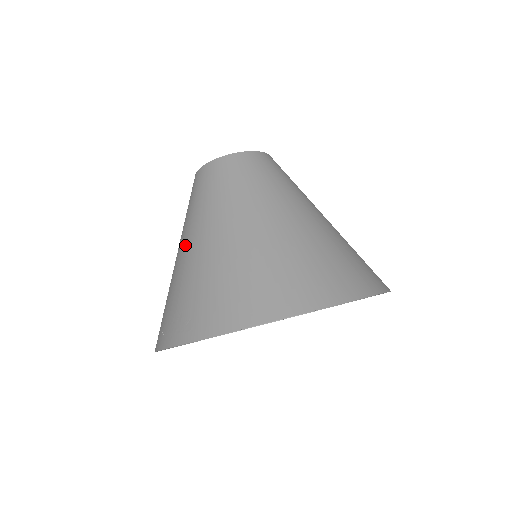
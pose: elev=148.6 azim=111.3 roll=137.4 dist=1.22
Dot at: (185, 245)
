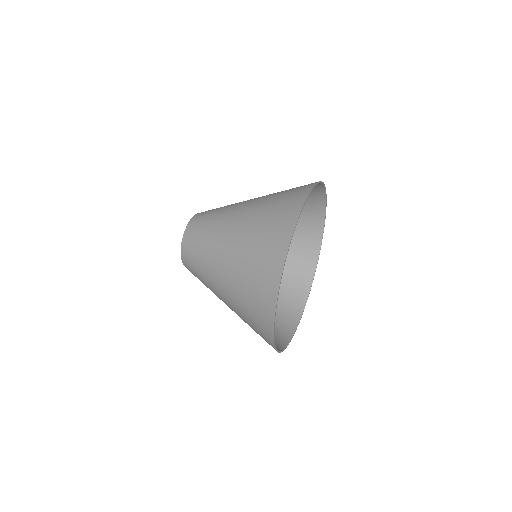
Dot at: (220, 286)
